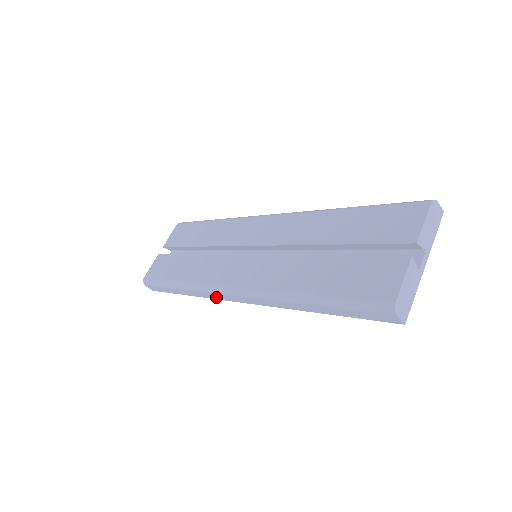
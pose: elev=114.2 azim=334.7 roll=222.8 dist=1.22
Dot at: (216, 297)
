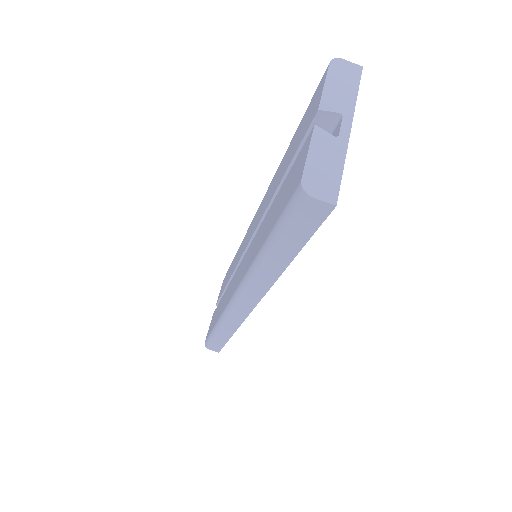
Dot at: (239, 320)
